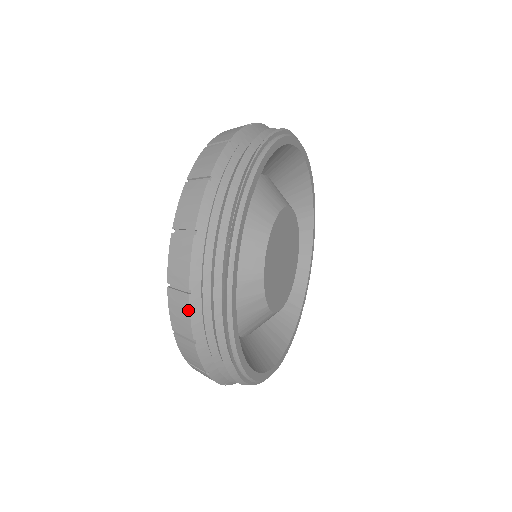
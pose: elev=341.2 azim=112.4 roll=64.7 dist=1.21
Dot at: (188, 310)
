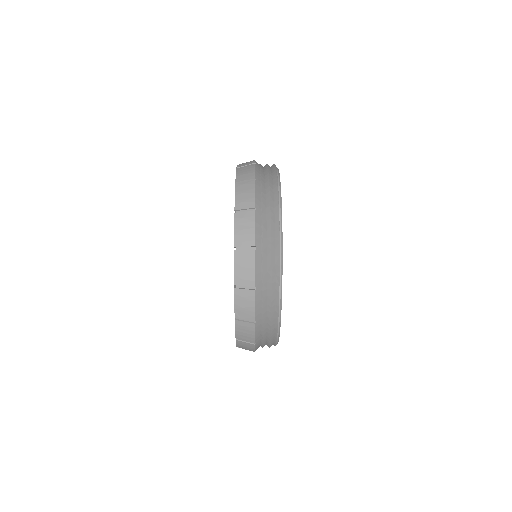
Dot at: (254, 301)
